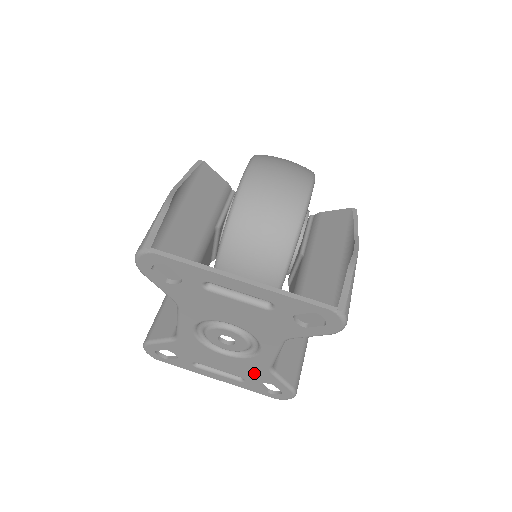
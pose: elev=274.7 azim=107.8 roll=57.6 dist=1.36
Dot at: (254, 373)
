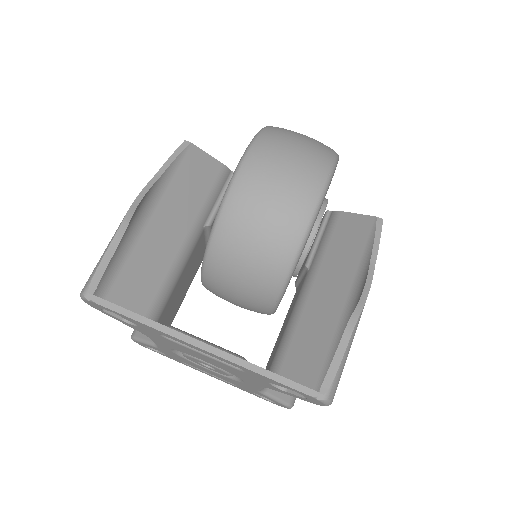
Dot at: (244, 387)
